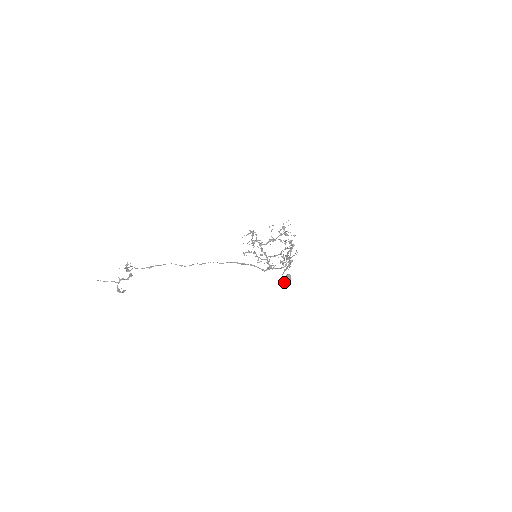
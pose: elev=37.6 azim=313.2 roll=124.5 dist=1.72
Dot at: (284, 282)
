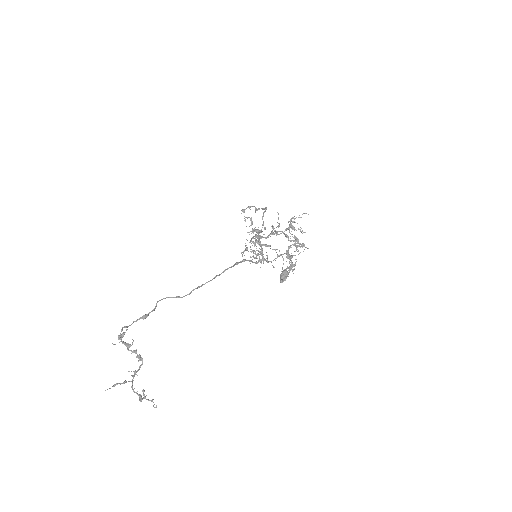
Dot at: (282, 282)
